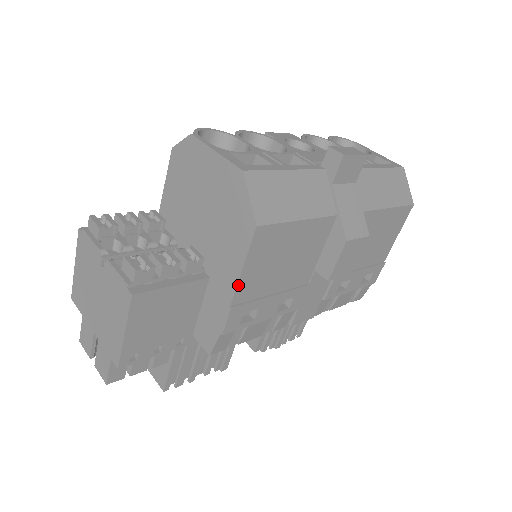
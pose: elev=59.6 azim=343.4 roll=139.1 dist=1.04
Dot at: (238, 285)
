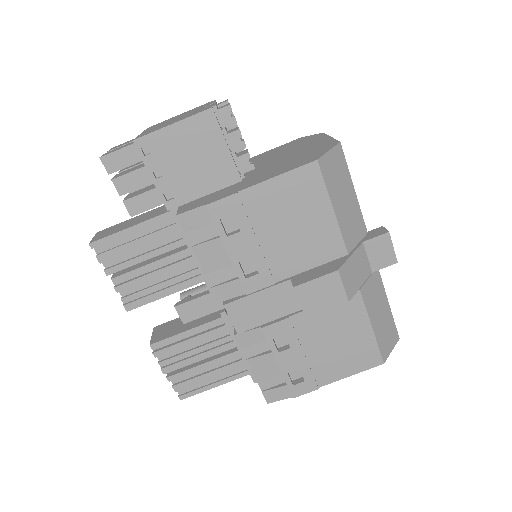
Dot at: (260, 184)
